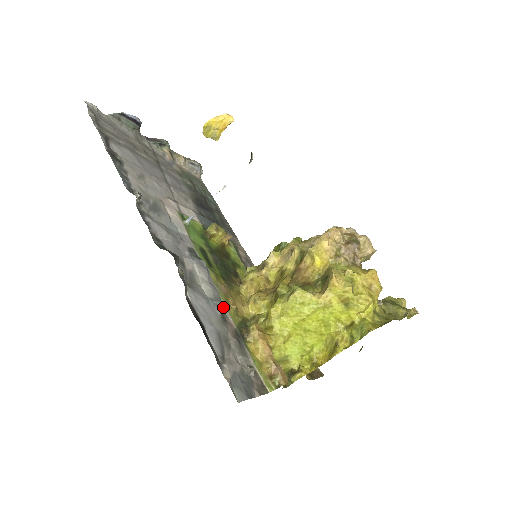
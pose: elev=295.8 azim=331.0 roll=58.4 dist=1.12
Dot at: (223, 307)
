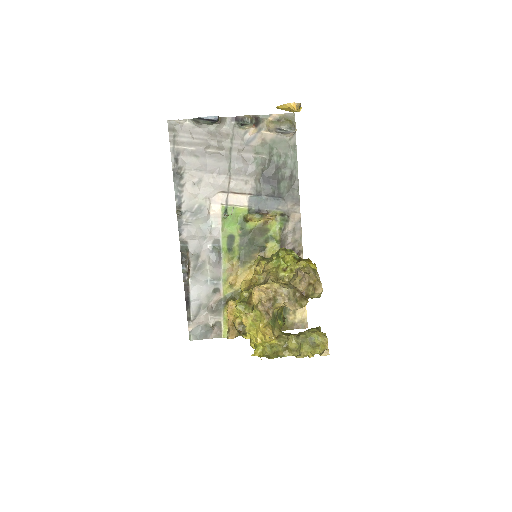
Dot at: (220, 284)
